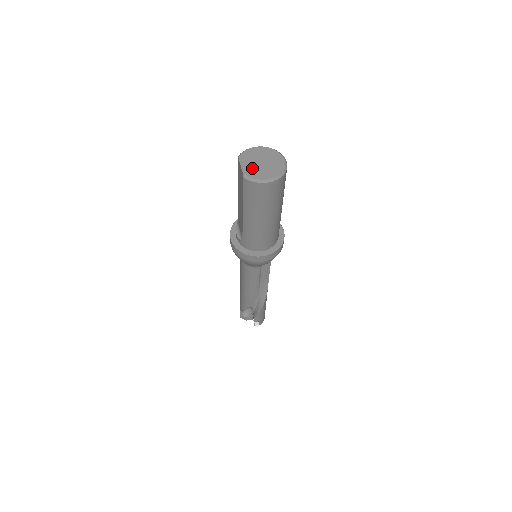
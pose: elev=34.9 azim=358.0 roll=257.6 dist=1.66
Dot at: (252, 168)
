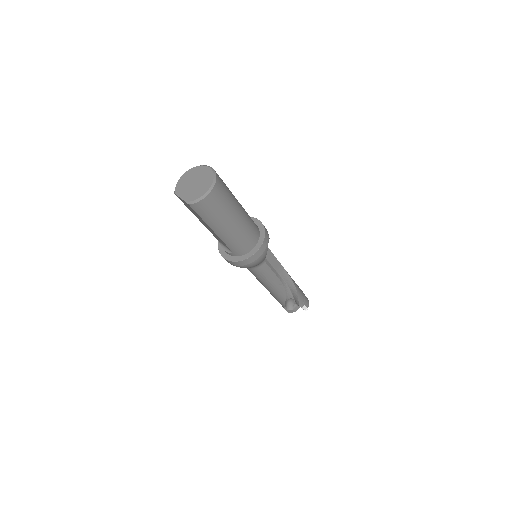
Dot at: (190, 193)
